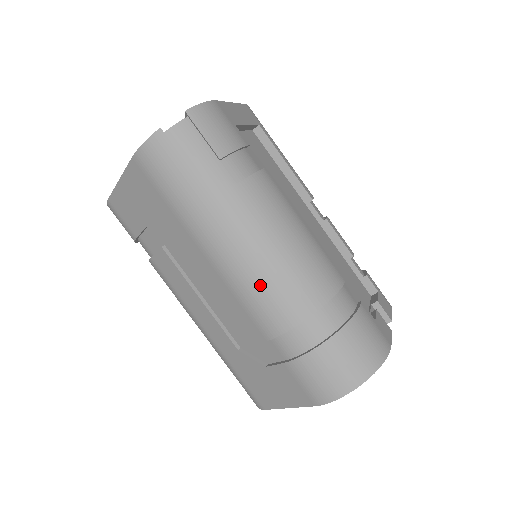
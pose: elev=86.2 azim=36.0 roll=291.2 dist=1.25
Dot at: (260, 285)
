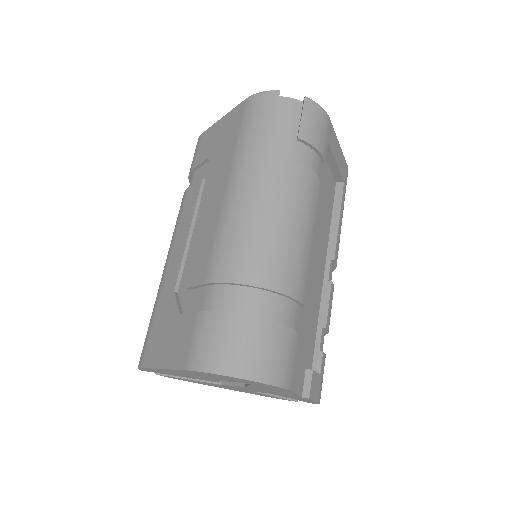
Dot at: (241, 232)
